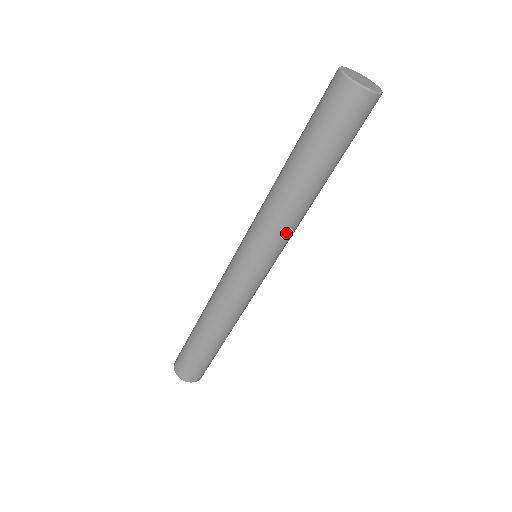
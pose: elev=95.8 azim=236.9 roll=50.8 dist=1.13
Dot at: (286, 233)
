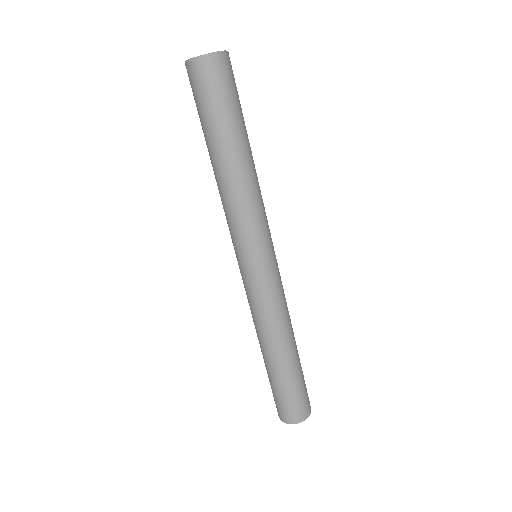
Dot at: (258, 211)
